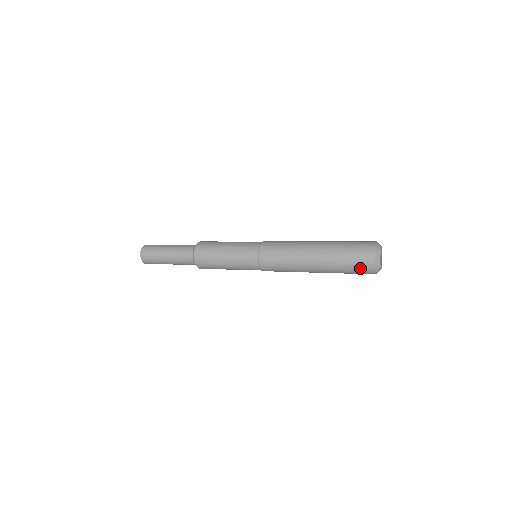
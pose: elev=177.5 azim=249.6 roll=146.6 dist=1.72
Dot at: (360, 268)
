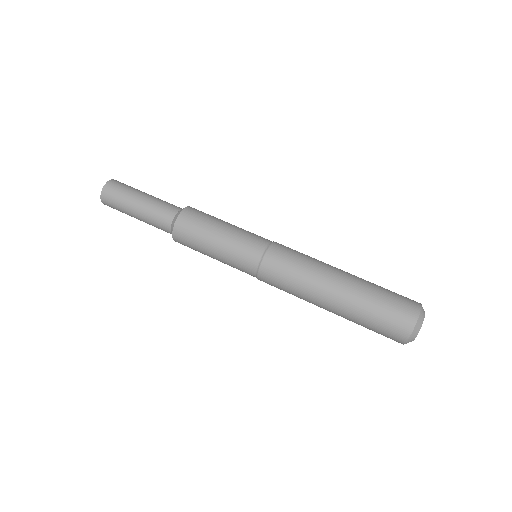
Dot at: occluded
